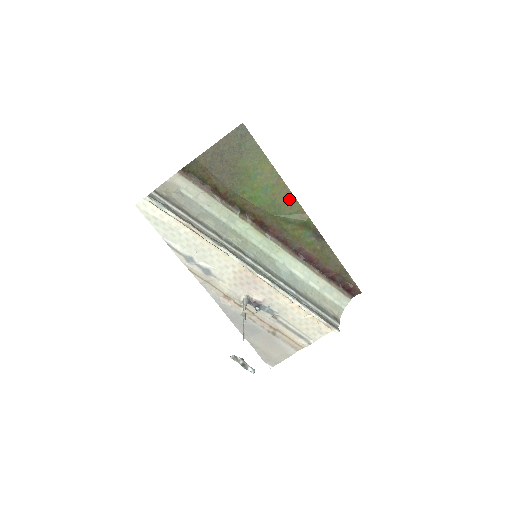
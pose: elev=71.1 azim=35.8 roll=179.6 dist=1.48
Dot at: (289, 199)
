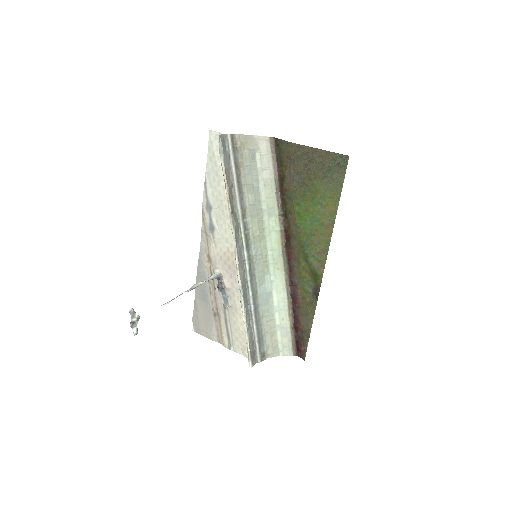
Dot at: (323, 246)
